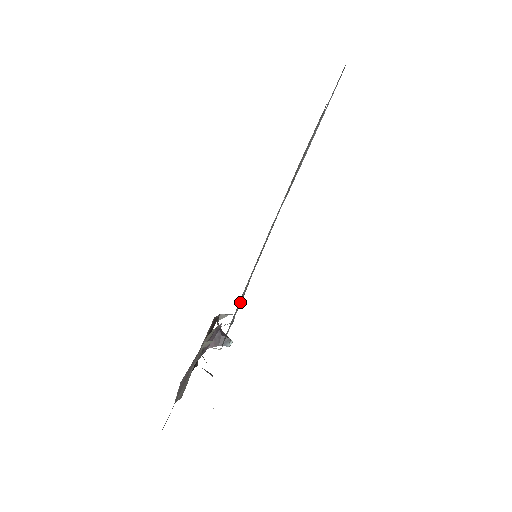
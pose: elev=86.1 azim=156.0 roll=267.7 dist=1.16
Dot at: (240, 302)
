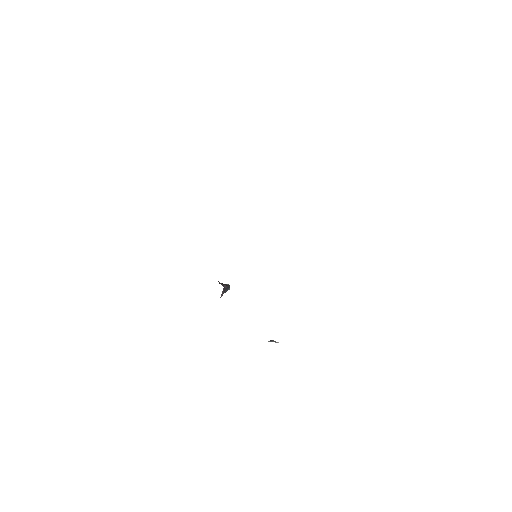
Dot at: occluded
